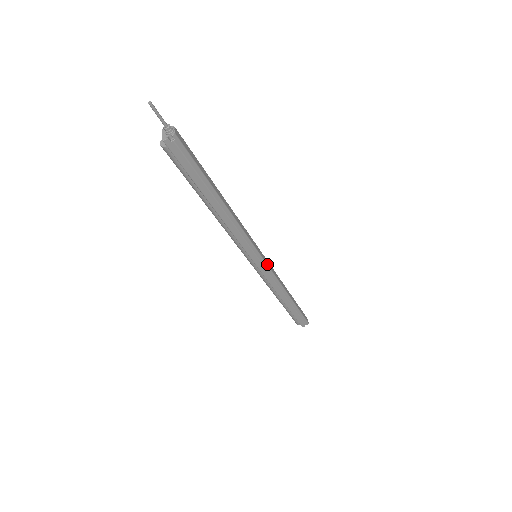
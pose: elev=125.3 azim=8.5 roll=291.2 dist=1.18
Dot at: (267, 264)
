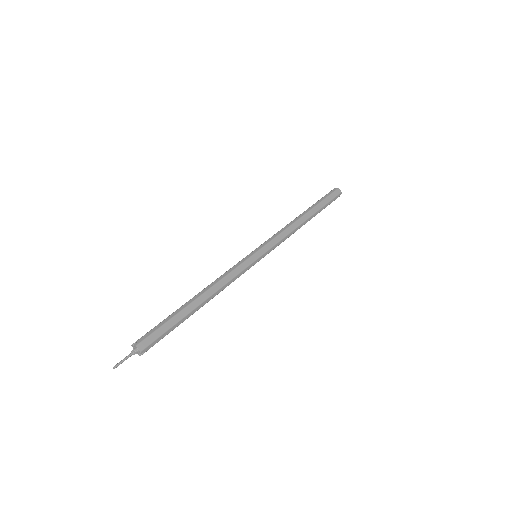
Dot at: (268, 250)
